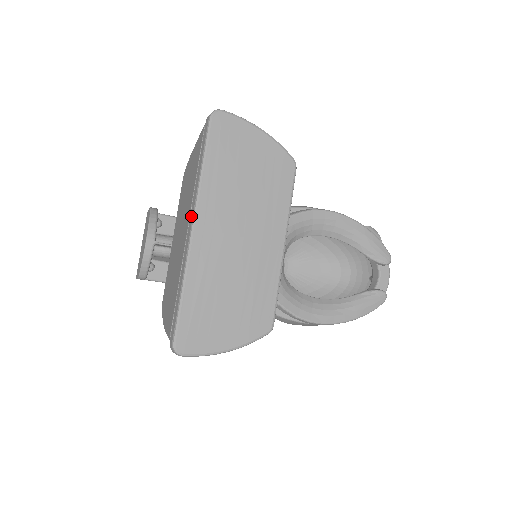
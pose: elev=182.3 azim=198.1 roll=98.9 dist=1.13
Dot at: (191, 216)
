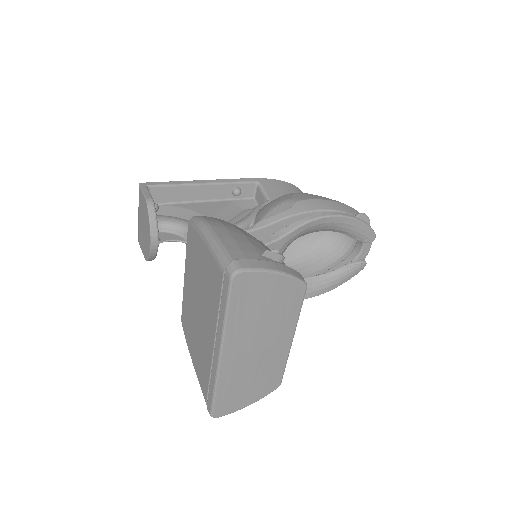
Dot at: (217, 344)
